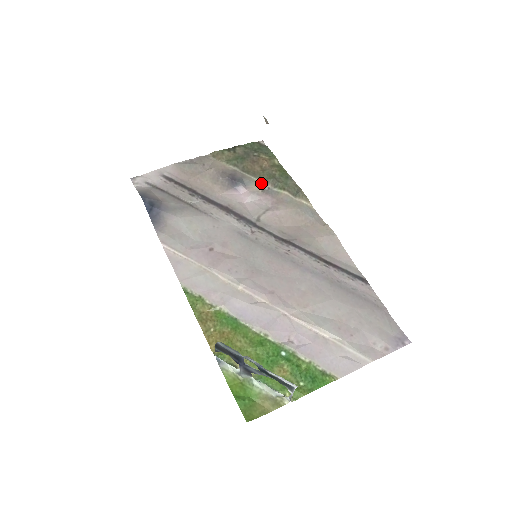
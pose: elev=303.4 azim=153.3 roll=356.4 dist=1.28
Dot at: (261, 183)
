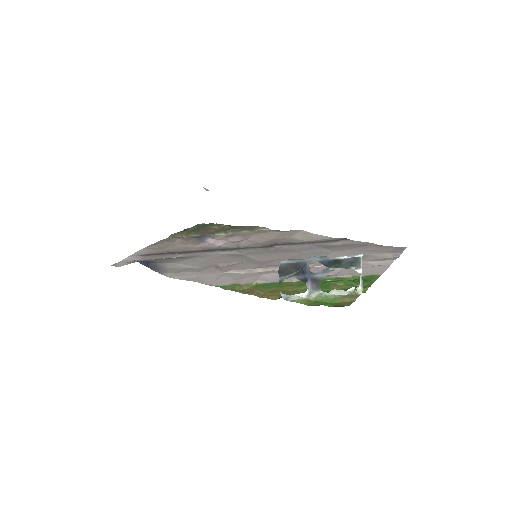
Dot at: (223, 234)
